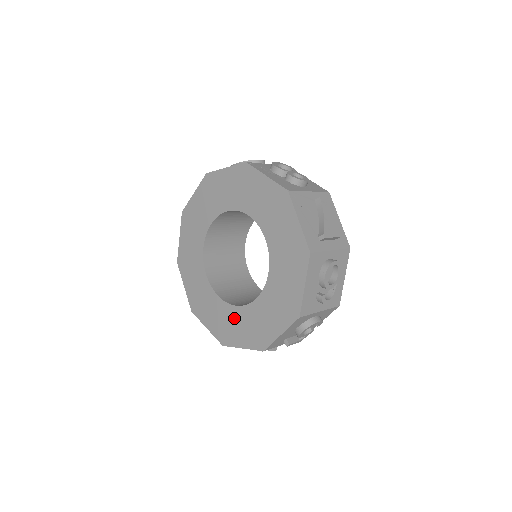
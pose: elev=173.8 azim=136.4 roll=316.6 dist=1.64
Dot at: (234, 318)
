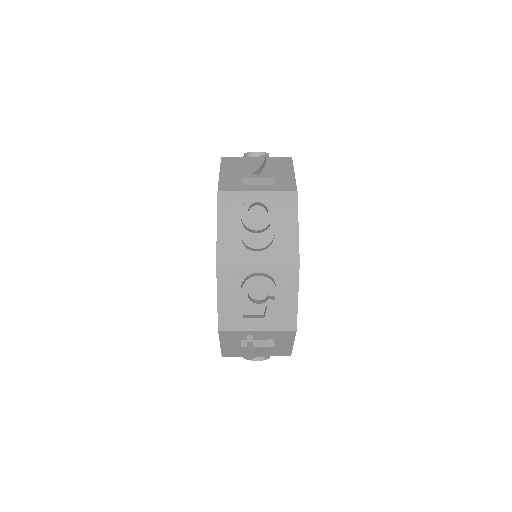
Dot at: occluded
